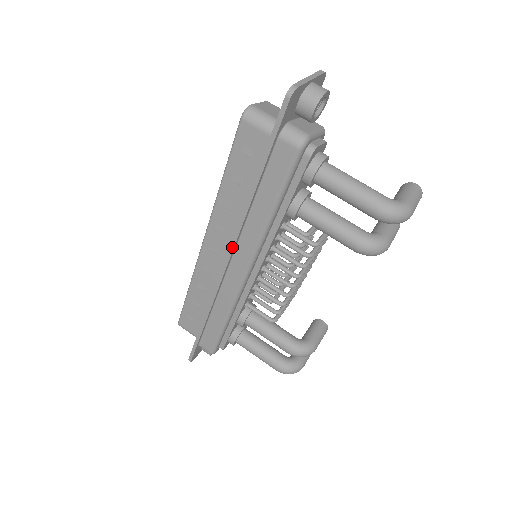
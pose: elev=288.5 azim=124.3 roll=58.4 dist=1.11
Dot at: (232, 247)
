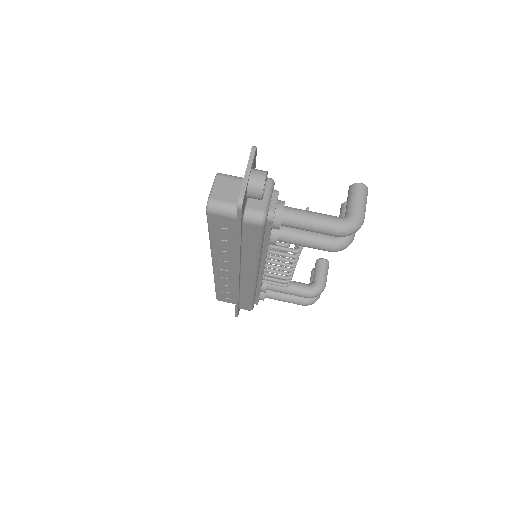
Dot at: (238, 272)
